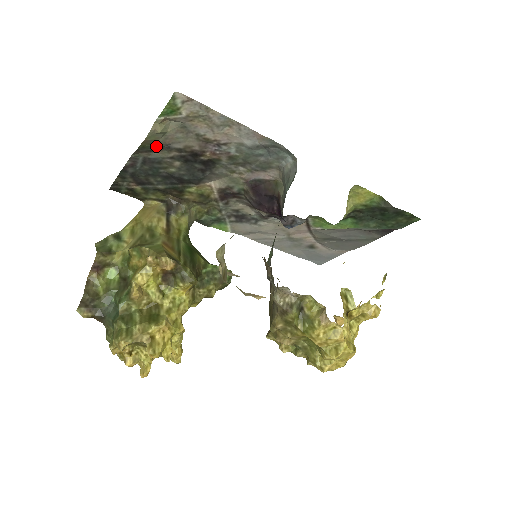
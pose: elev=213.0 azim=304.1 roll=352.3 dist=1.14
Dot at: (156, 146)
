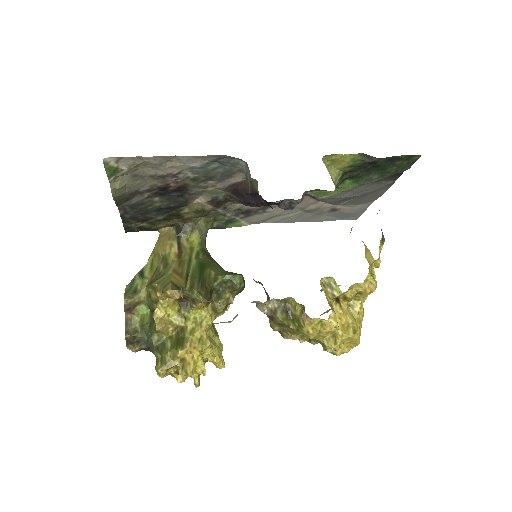
Dot at: (129, 195)
